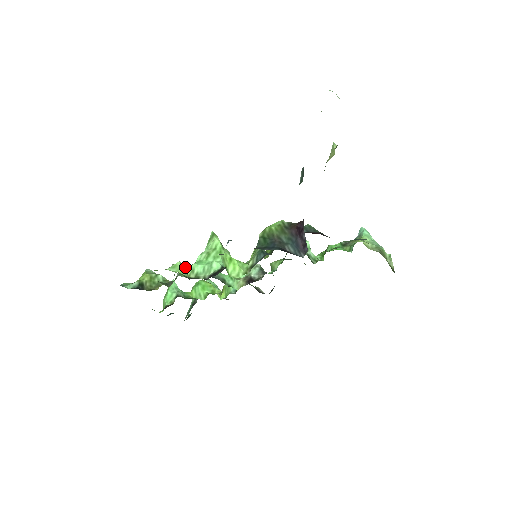
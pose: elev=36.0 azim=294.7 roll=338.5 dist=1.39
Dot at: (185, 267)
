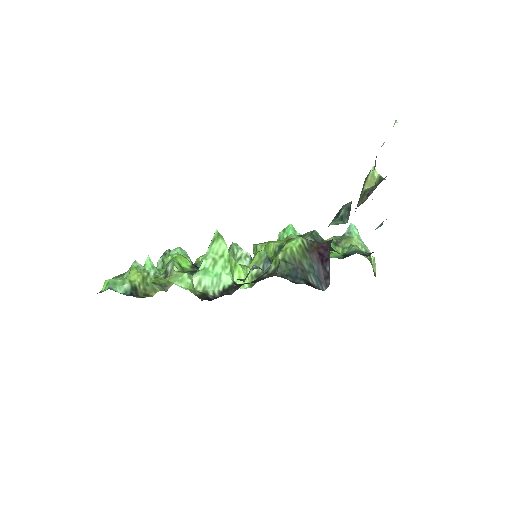
Dot at: (191, 278)
